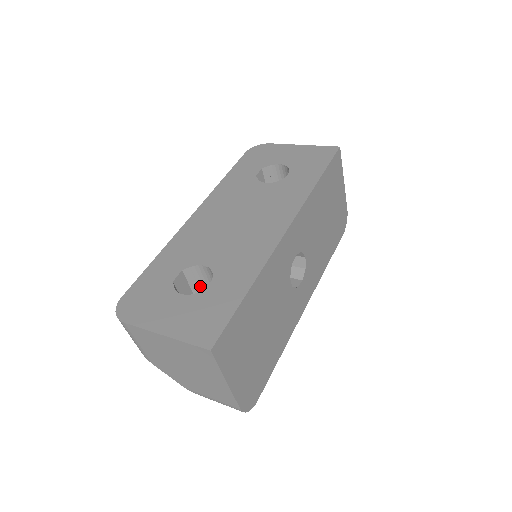
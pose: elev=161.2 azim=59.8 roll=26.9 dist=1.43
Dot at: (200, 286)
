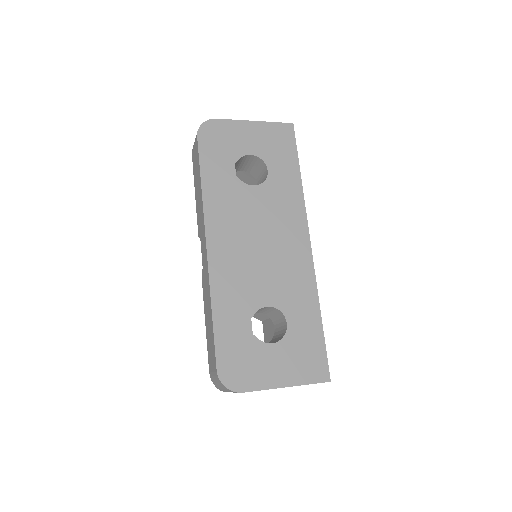
Dot at: occluded
